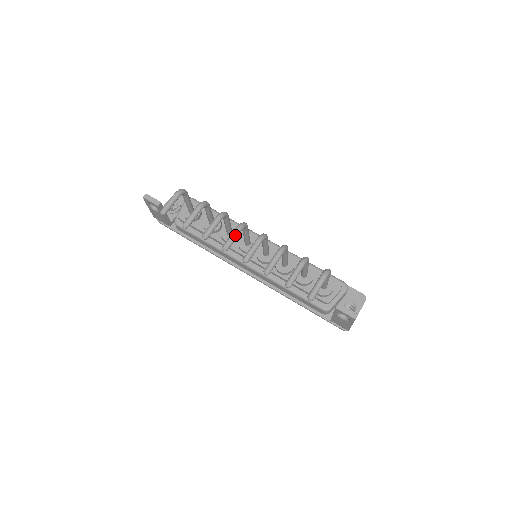
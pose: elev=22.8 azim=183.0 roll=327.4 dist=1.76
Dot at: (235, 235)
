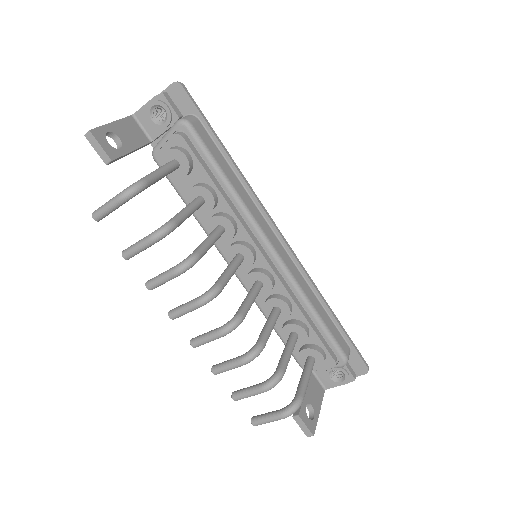
Dot at: (190, 310)
